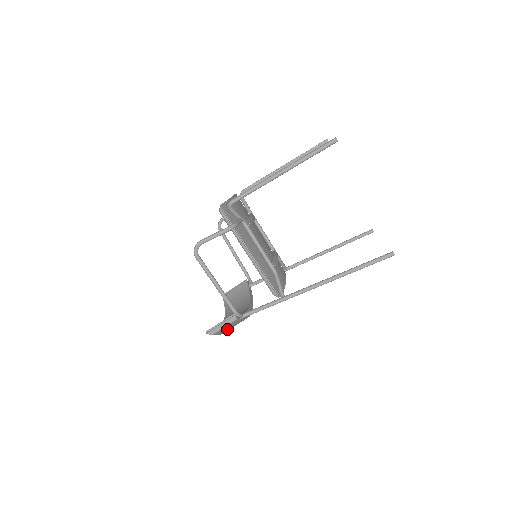
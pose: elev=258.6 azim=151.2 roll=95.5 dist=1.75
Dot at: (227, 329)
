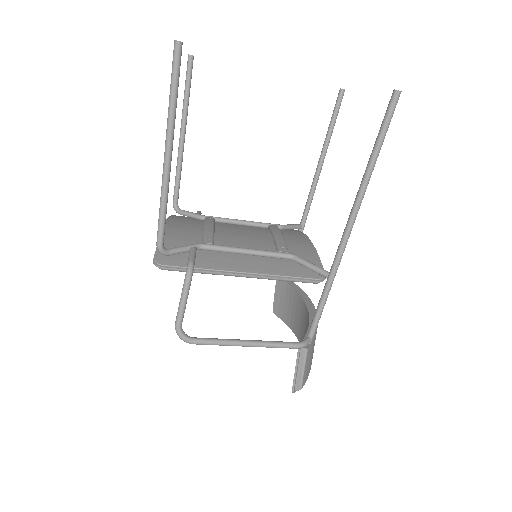
Dot at: (310, 362)
